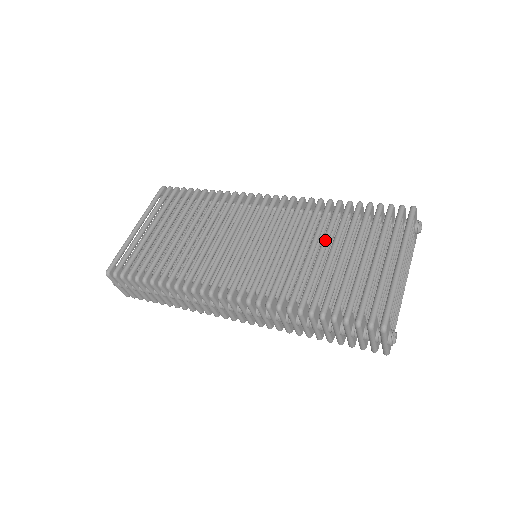
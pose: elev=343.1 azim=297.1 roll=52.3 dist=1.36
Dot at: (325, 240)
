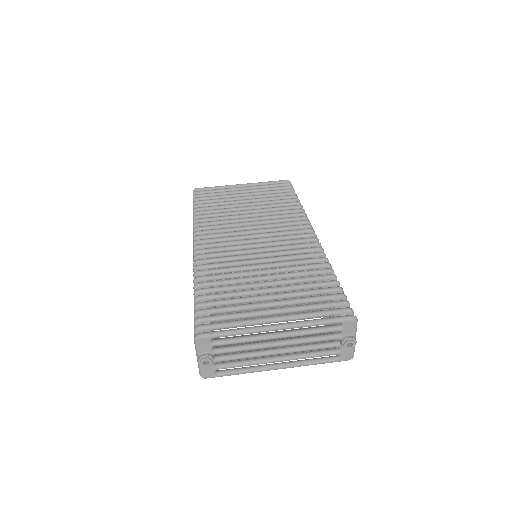
Dot at: (278, 274)
